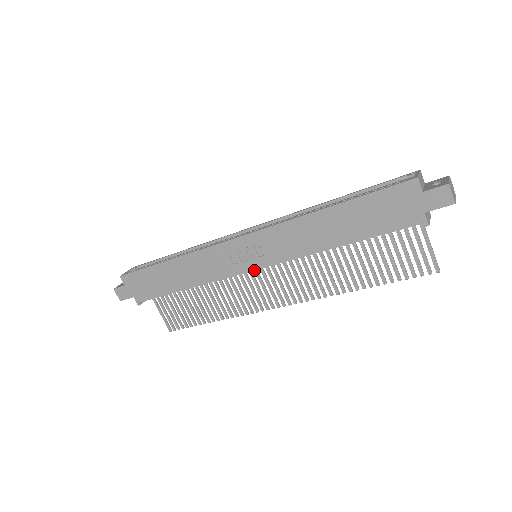
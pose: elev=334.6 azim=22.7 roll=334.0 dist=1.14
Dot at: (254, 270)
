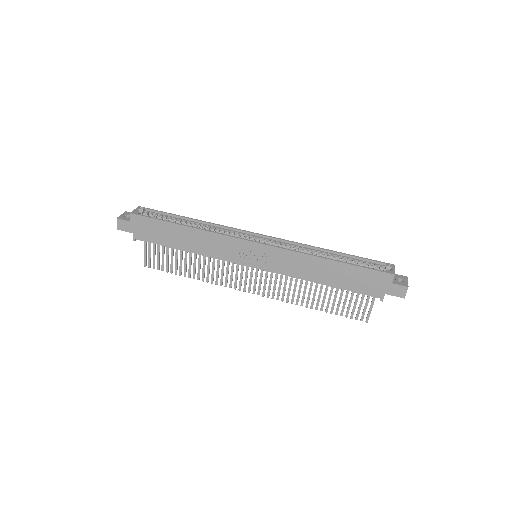
Dot at: occluded
